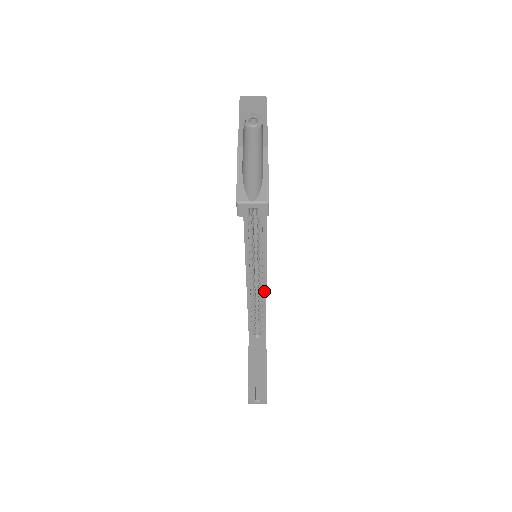
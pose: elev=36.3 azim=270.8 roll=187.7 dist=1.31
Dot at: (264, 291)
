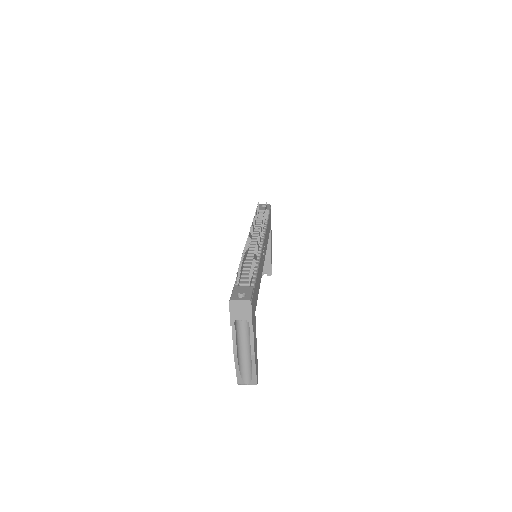
Dot at: occluded
